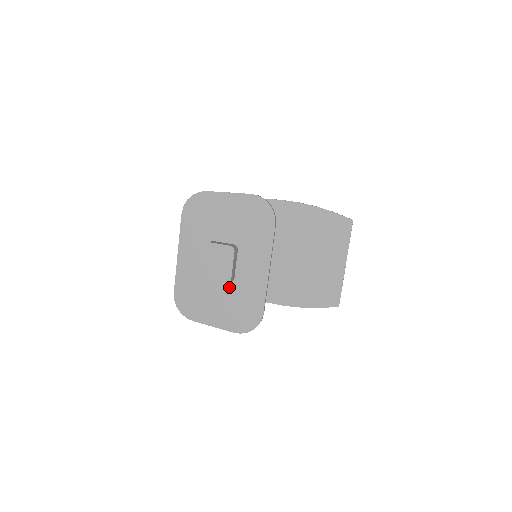
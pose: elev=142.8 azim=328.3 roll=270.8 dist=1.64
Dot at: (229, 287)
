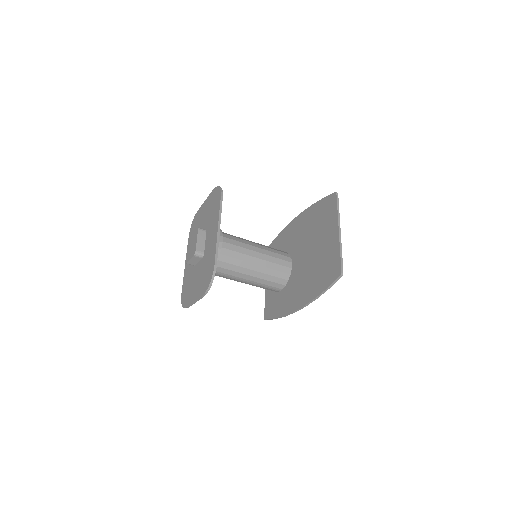
Dot at: (202, 262)
